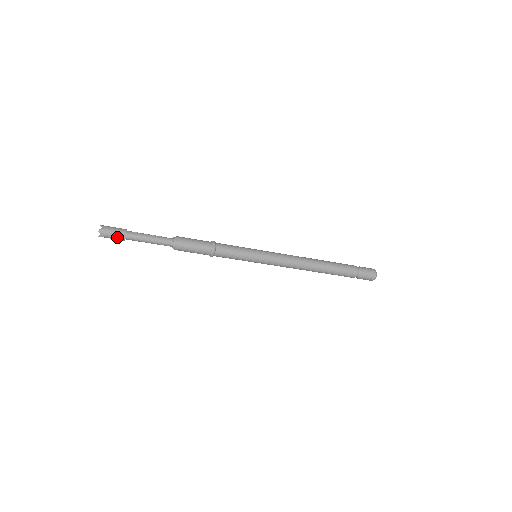
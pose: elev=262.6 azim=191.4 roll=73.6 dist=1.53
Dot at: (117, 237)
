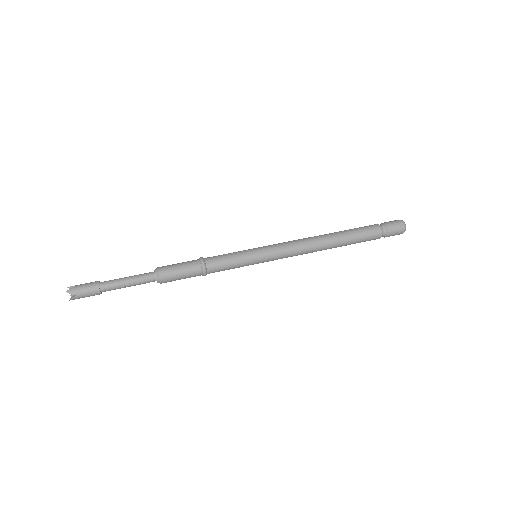
Dot at: (90, 291)
